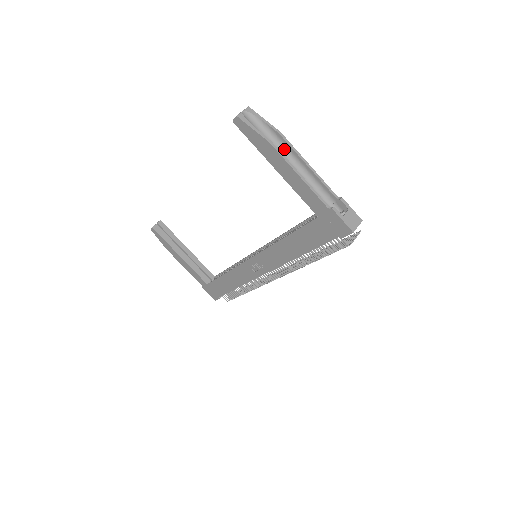
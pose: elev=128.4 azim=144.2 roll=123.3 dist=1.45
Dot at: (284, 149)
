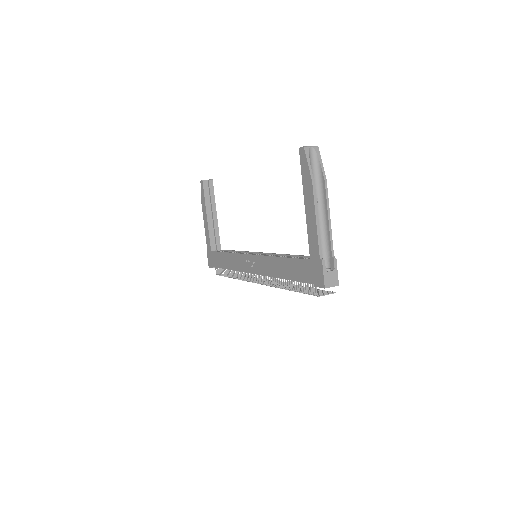
Dot at: (321, 194)
